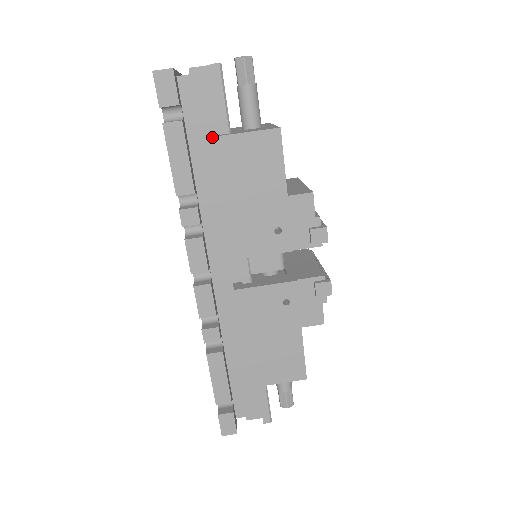
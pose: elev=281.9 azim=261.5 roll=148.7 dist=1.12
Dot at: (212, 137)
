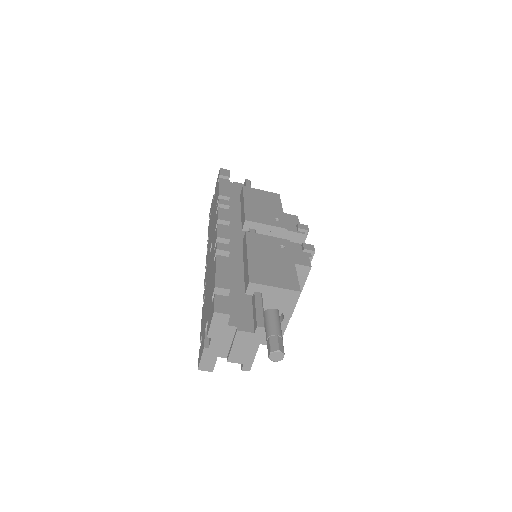
Dot at: occluded
